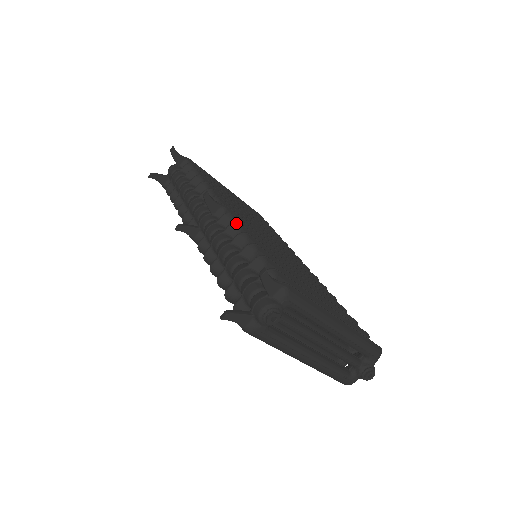
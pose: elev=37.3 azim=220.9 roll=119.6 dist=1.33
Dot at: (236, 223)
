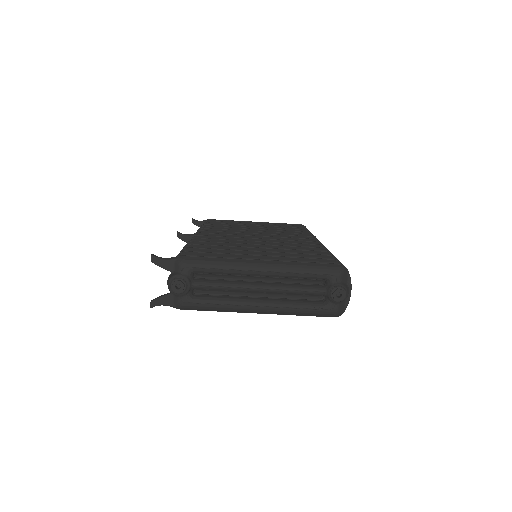
Dot at: (191, 240)
